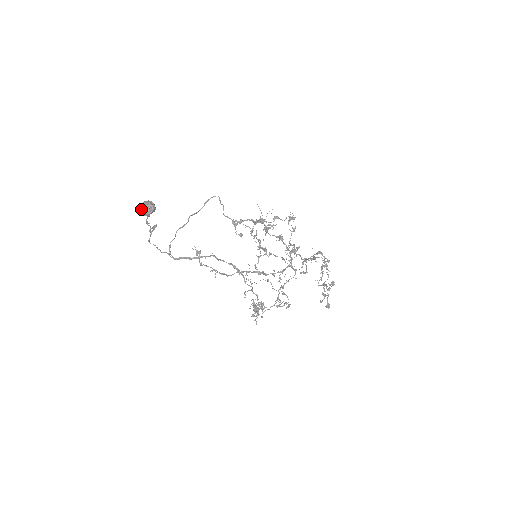
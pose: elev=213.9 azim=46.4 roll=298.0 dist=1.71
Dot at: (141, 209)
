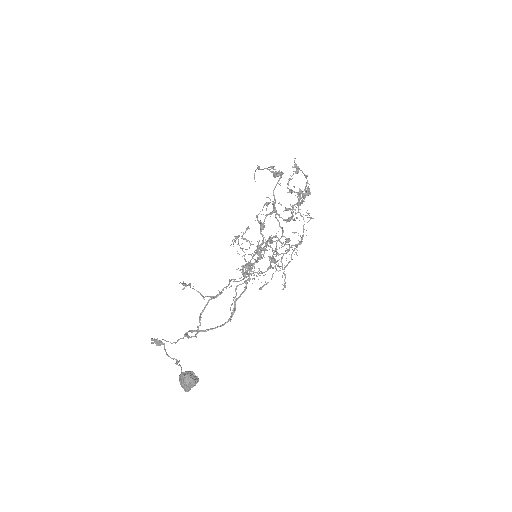
Dot at: (186, 391)
